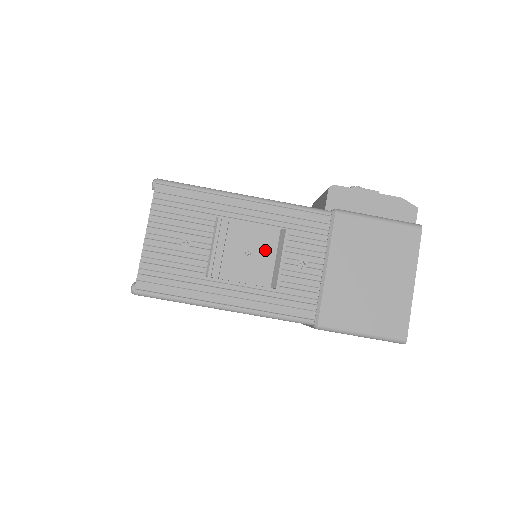
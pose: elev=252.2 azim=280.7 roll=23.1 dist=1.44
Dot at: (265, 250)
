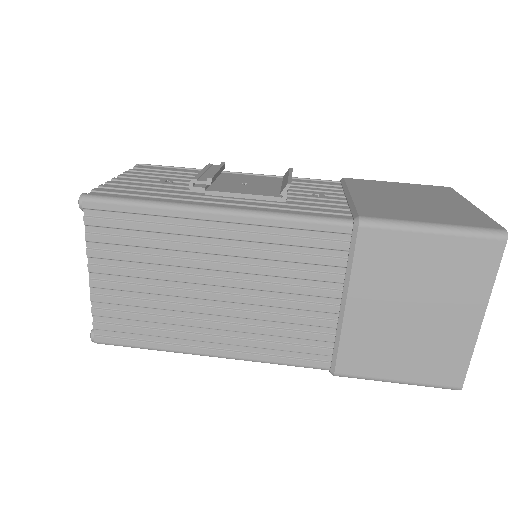
Dot at: (267, 184)
